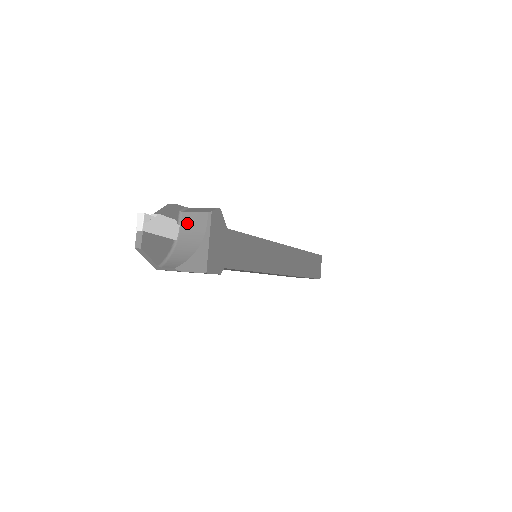
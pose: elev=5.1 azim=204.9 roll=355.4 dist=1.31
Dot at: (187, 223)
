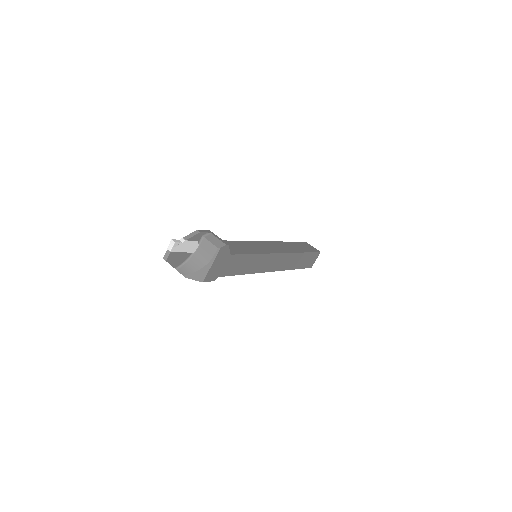
Dot at: (204, 246)
